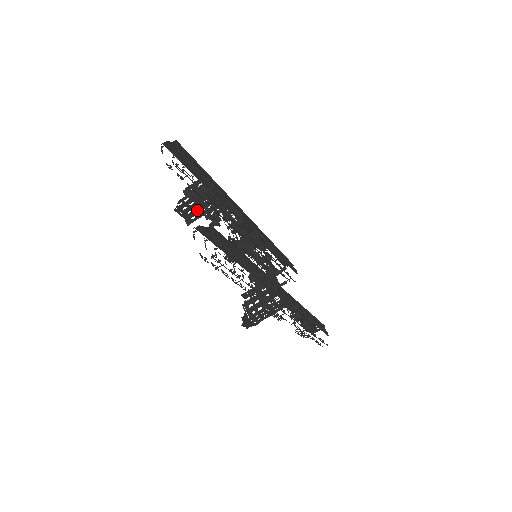
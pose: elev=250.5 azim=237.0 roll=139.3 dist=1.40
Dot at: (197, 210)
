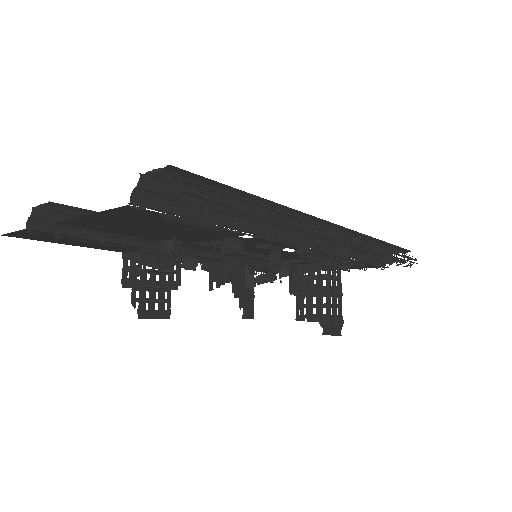
Dot at: (160, 297)
